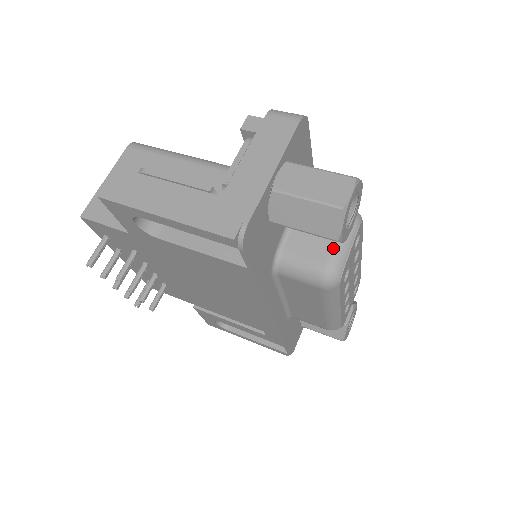
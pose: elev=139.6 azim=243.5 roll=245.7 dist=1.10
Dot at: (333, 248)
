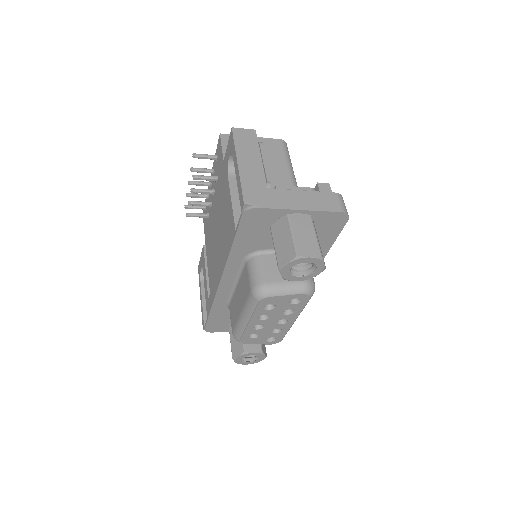
Dot at: (280, 282)
